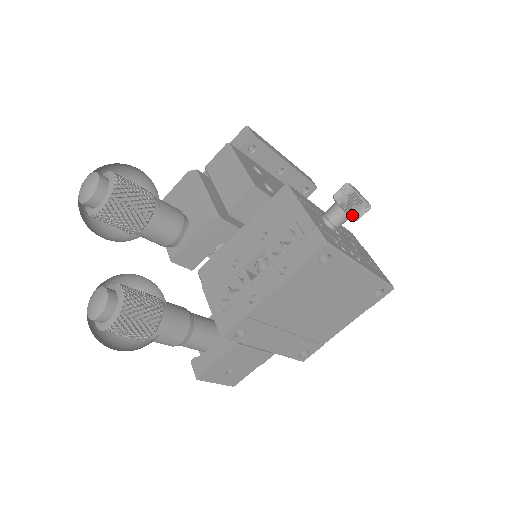
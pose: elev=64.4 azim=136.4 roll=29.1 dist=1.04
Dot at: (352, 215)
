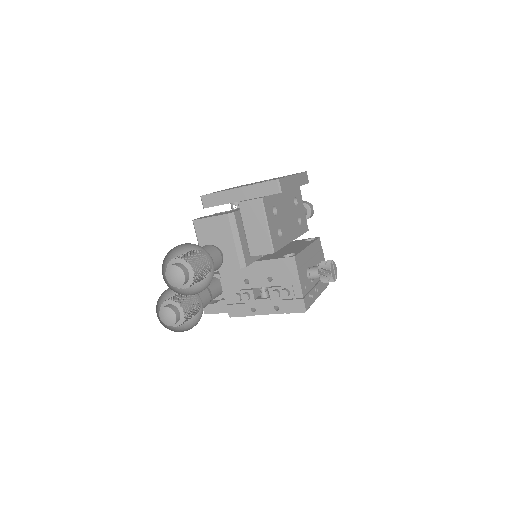
Dot at: occluded
